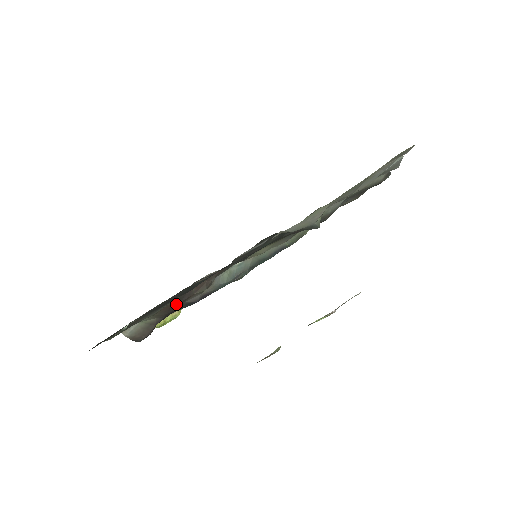
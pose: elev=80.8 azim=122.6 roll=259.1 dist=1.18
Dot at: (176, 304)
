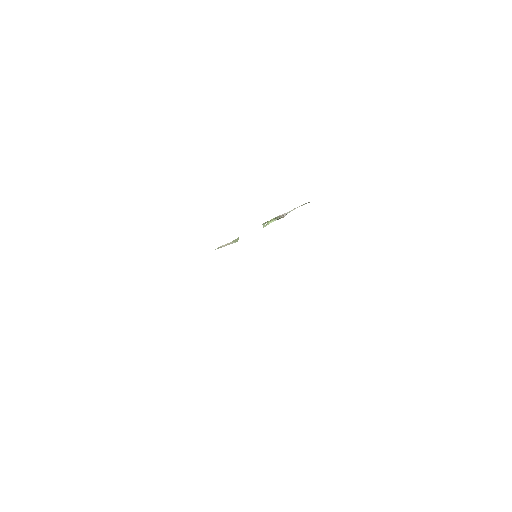
Dot at: occluded
